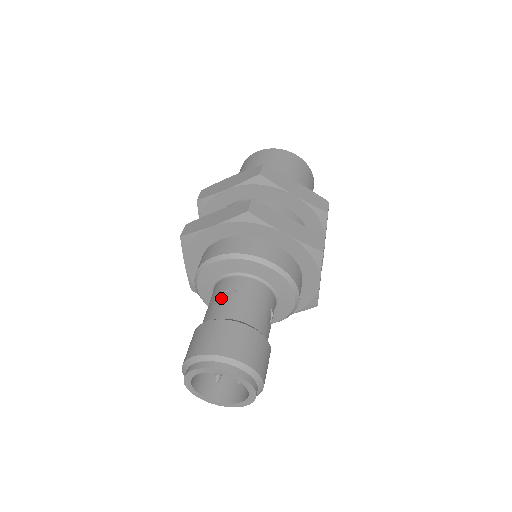
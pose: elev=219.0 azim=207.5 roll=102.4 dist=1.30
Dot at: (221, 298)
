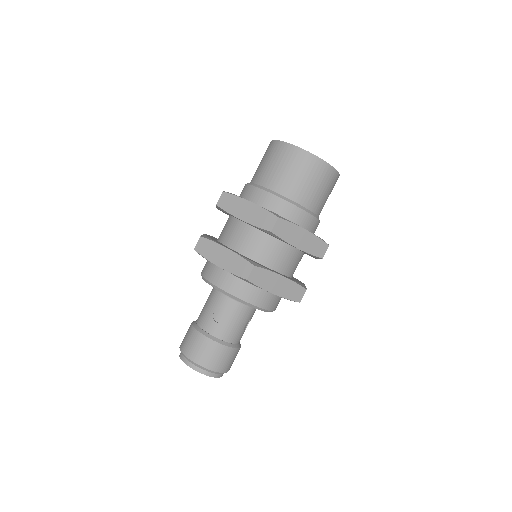
Dot at: (215, 312)
